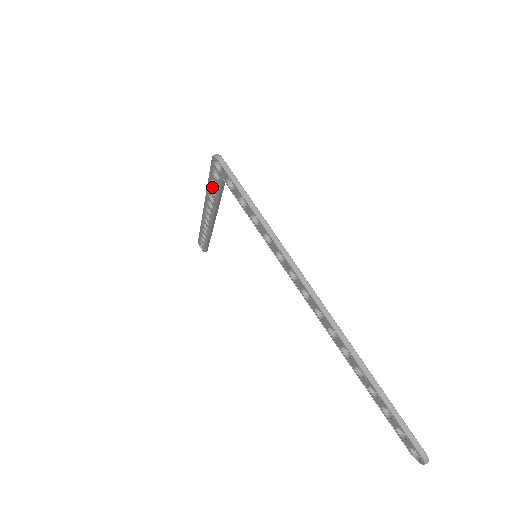
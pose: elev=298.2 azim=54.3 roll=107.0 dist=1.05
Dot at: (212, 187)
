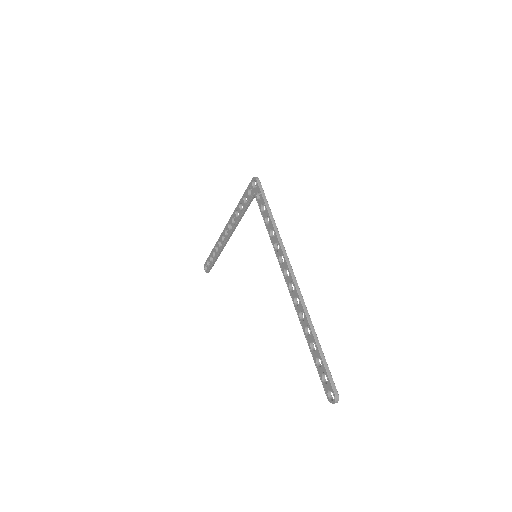
Dot at: (242, 203)
